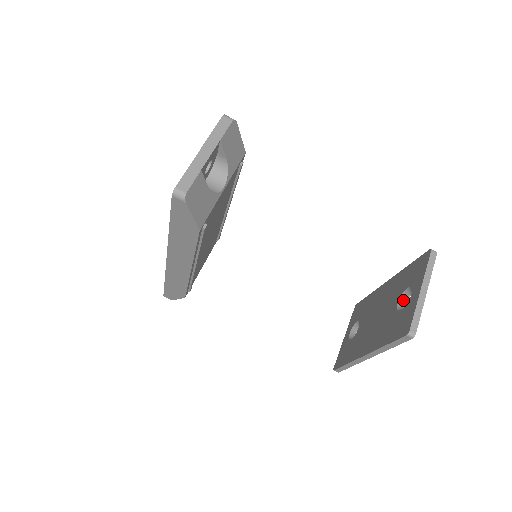
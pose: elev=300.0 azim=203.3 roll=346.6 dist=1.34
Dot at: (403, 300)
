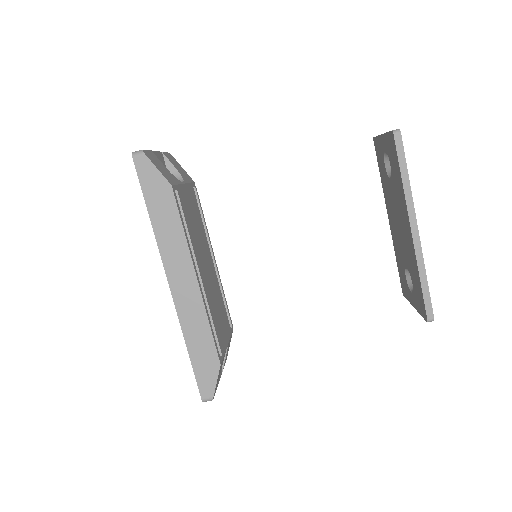
Dot at: occluded
